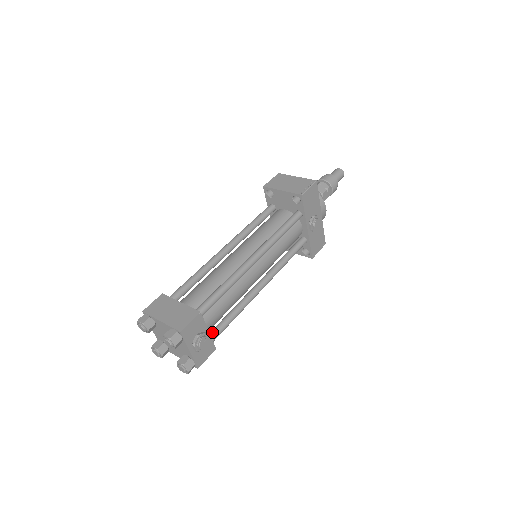
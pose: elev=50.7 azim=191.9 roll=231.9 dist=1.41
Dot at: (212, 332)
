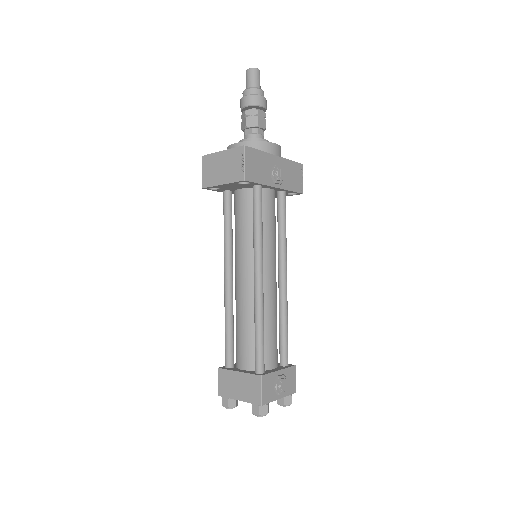
Dot at: (281, 358)
